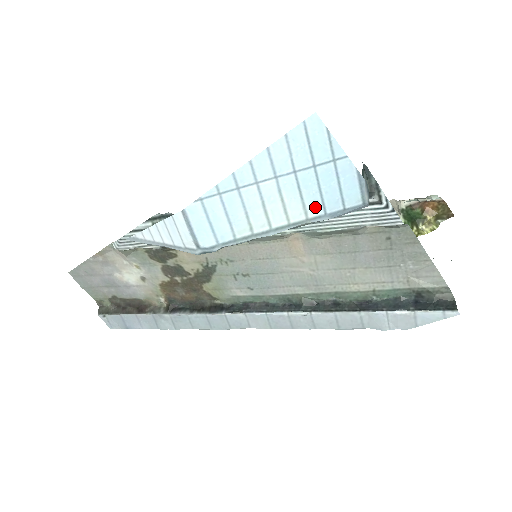
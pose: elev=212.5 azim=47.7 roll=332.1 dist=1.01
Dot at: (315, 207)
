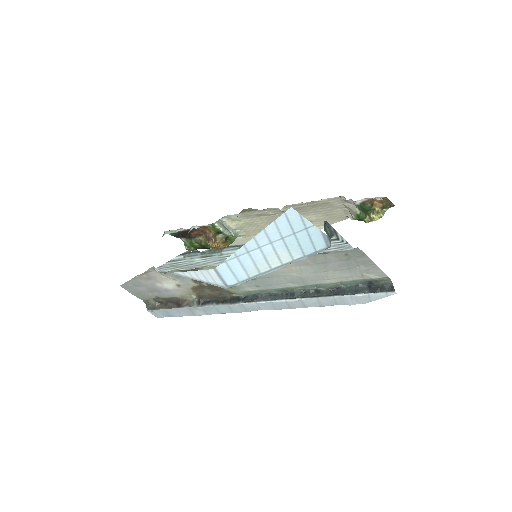
Dot at: (297, 253)
